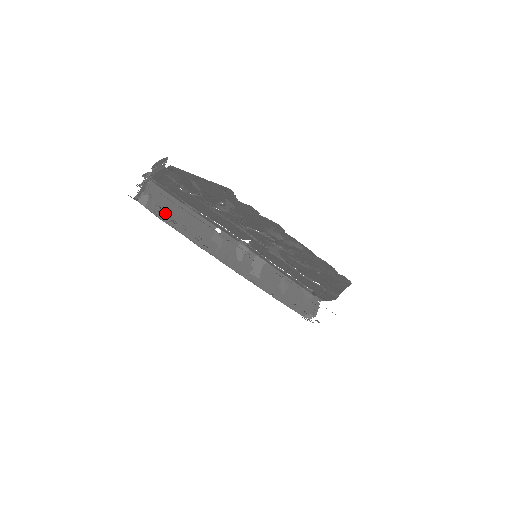
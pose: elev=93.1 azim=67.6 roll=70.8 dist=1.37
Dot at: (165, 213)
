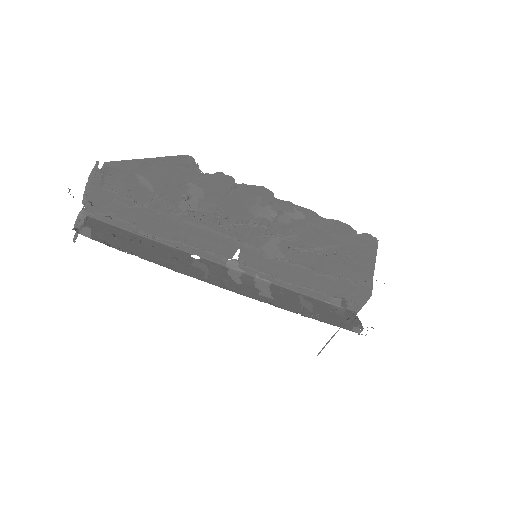
Dot at: (120, 244)
